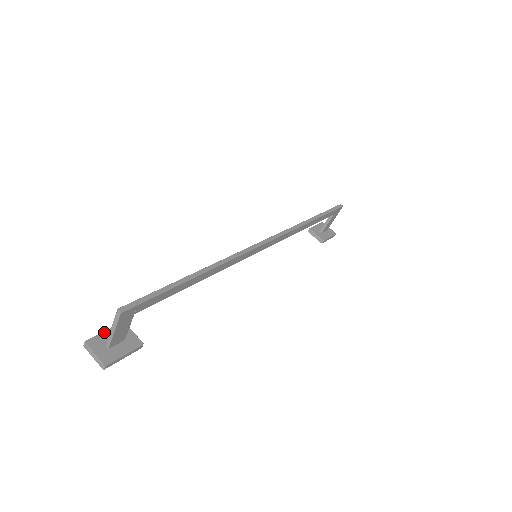
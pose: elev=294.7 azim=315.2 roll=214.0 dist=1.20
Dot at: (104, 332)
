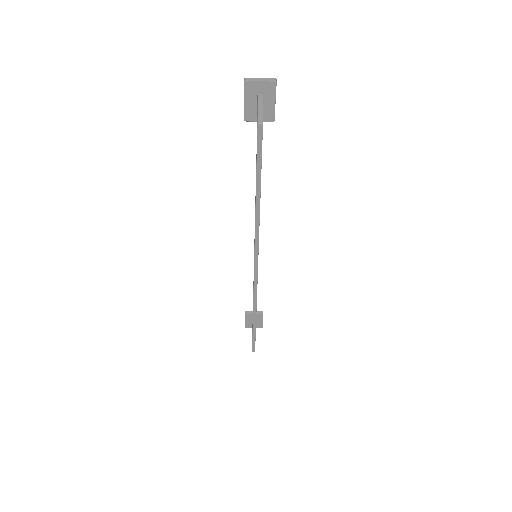
Dot at: (245, 322)
